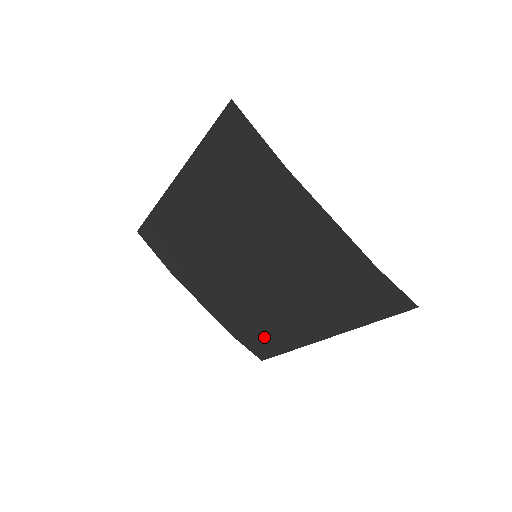
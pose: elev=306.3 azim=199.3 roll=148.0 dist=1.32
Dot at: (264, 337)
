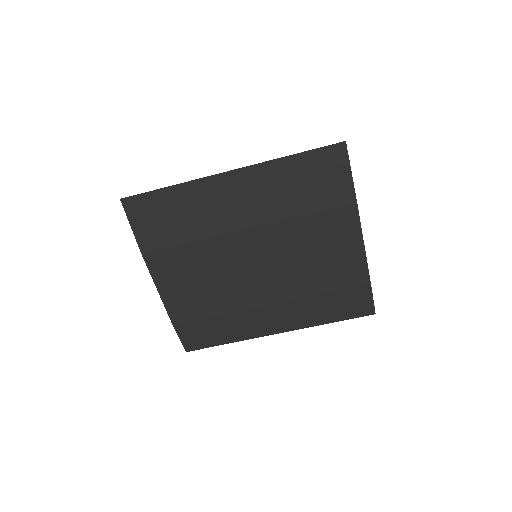
Dot at: (214, 328)
